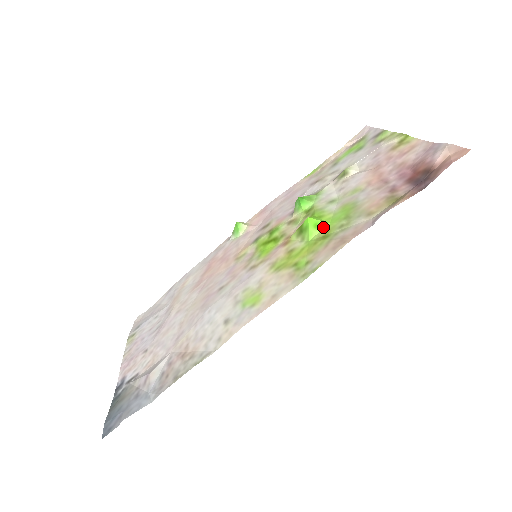
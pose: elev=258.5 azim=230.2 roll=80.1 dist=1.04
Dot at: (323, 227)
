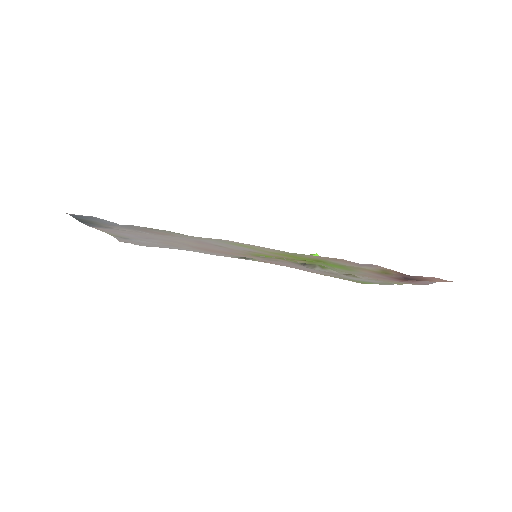
Dot at: occluded
